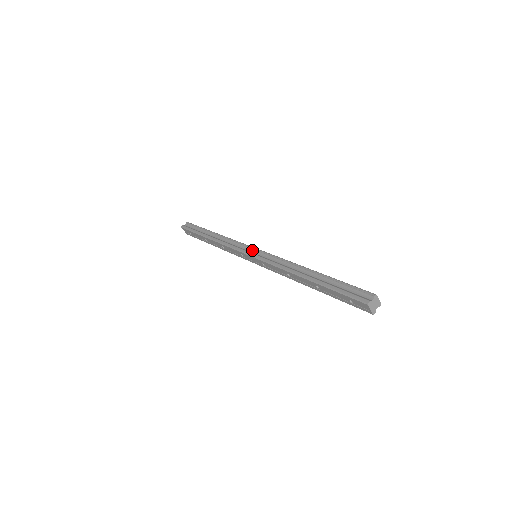
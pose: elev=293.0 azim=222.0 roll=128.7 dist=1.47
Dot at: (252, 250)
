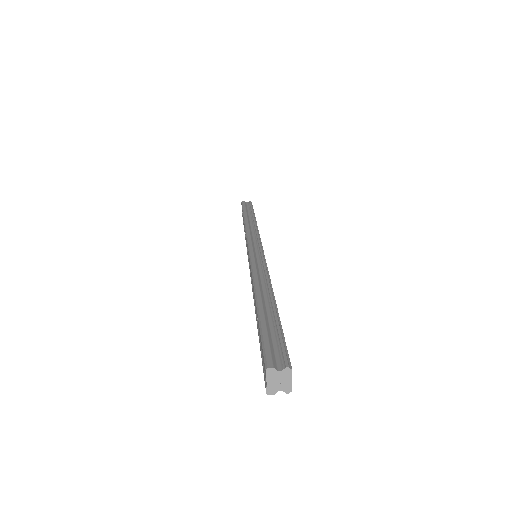
Dot at: (257, 247)
